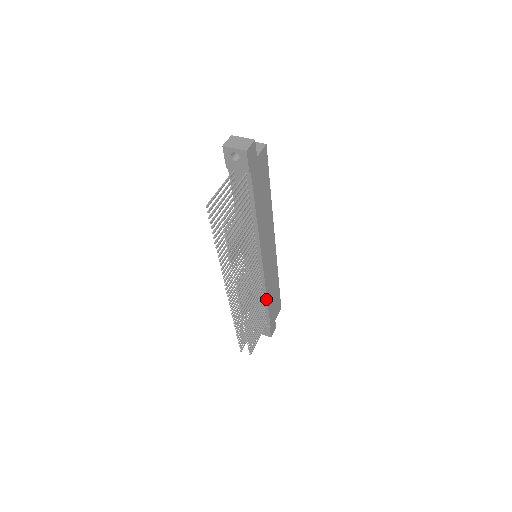
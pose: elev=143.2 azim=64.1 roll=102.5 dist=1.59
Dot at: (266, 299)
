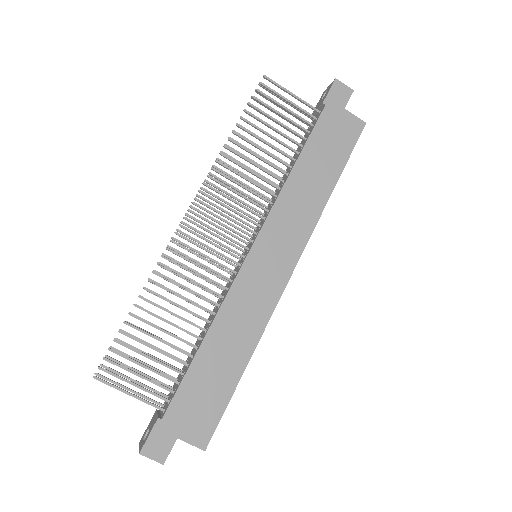
Dot at: (206, 335)
